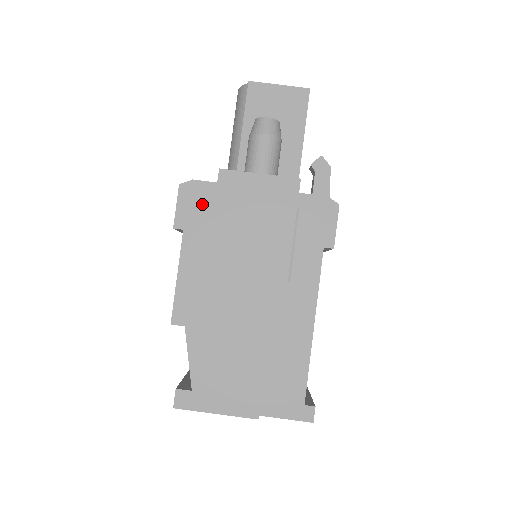
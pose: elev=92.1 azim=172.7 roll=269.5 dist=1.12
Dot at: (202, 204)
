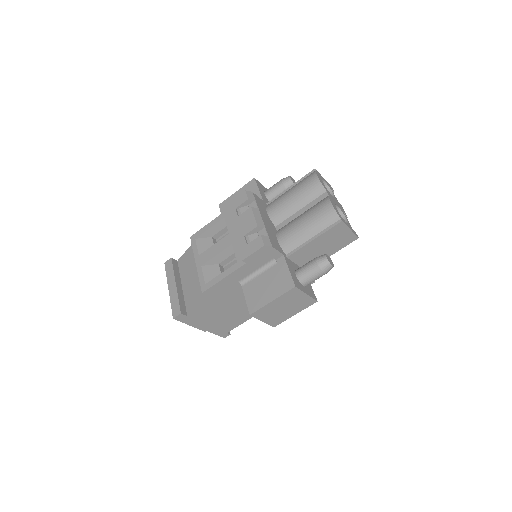
Dot at: (265, 258)
